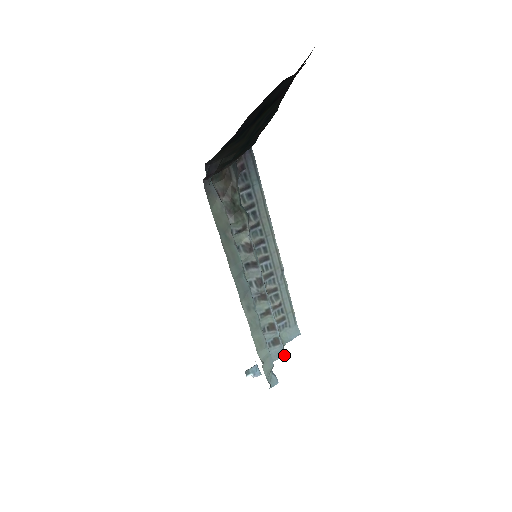
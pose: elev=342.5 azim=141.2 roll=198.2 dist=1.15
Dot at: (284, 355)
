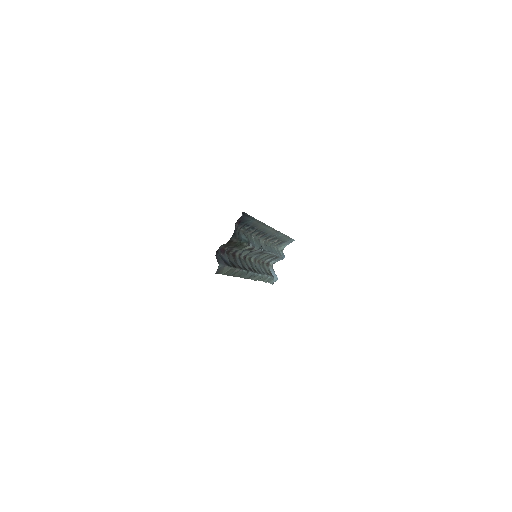
Dot at: (283, 258)
